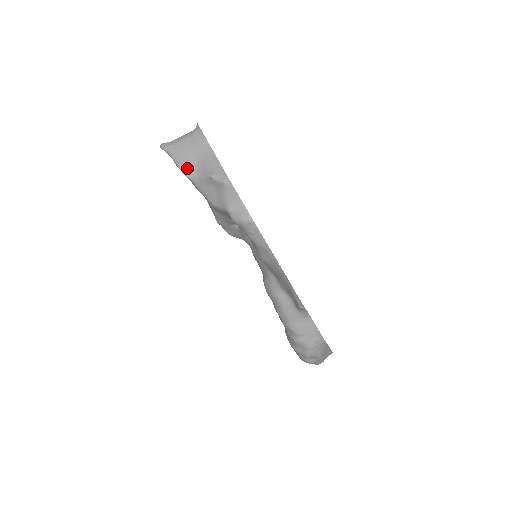
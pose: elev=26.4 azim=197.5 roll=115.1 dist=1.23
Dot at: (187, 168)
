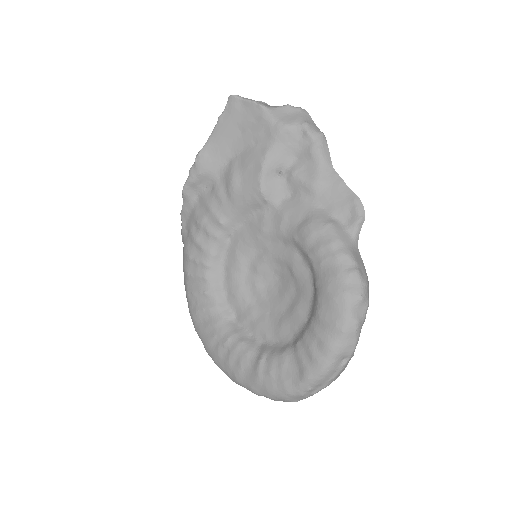
Dot at: (261, 103)
